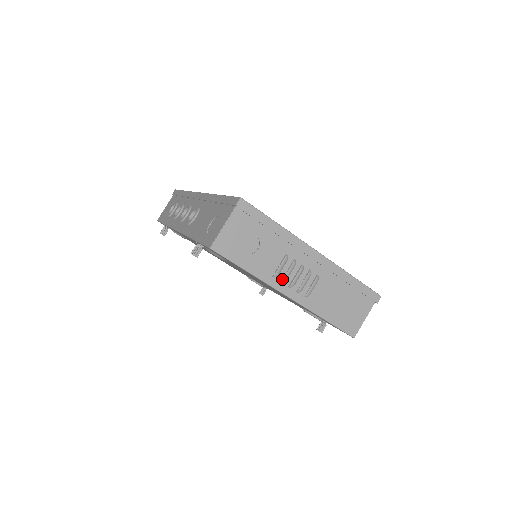
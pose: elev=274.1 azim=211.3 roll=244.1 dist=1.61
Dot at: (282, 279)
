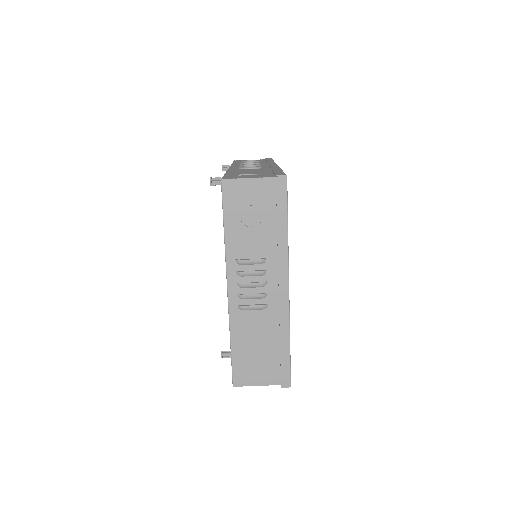
Dot at: (240, 271)
